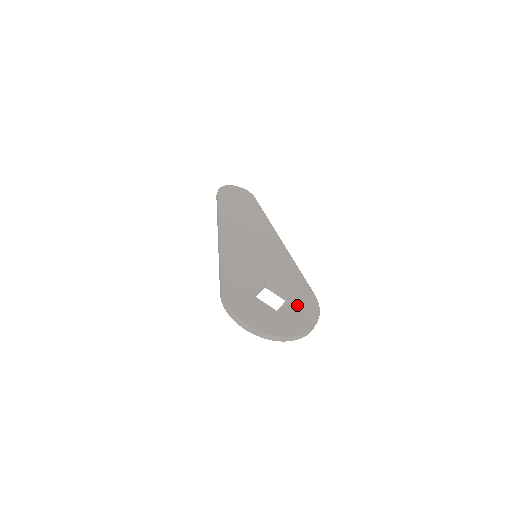
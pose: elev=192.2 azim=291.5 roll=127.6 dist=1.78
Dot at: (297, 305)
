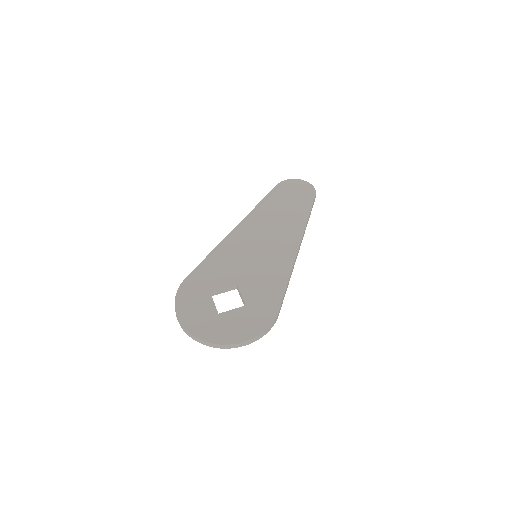
Dot at: (246, 315)
